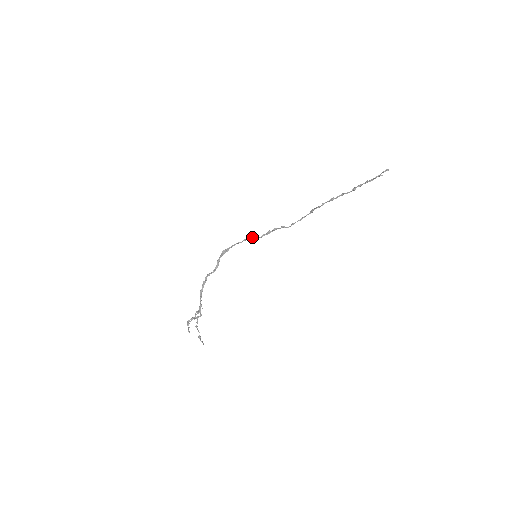
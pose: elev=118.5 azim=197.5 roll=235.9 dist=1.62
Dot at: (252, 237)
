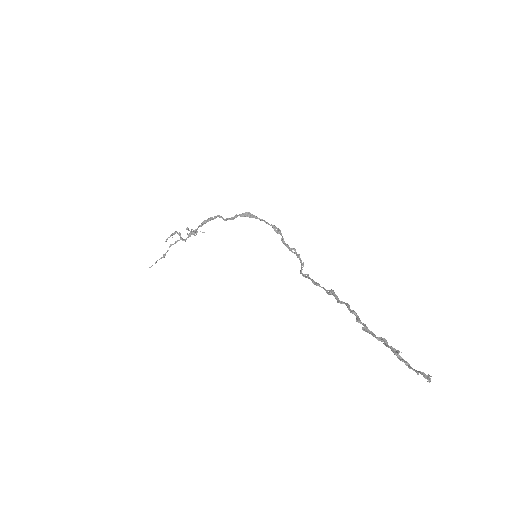
Dot at: (280, 233)
